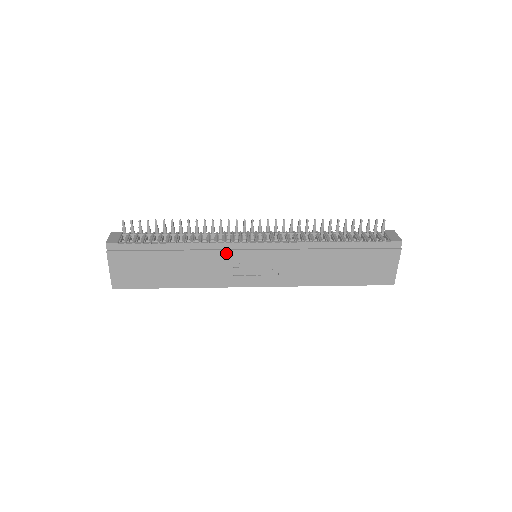
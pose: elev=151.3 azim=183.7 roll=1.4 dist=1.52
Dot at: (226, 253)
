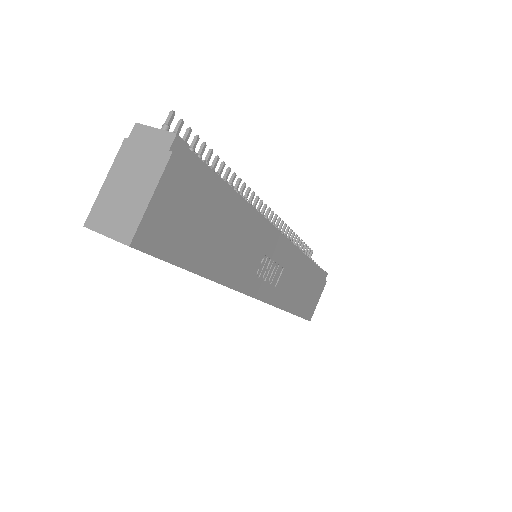
Dot at: (265, 236)
